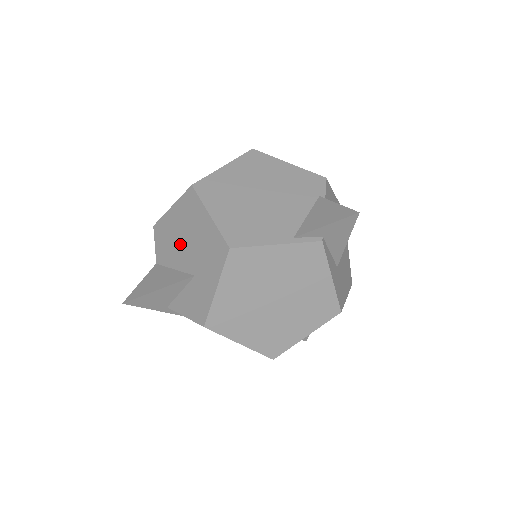
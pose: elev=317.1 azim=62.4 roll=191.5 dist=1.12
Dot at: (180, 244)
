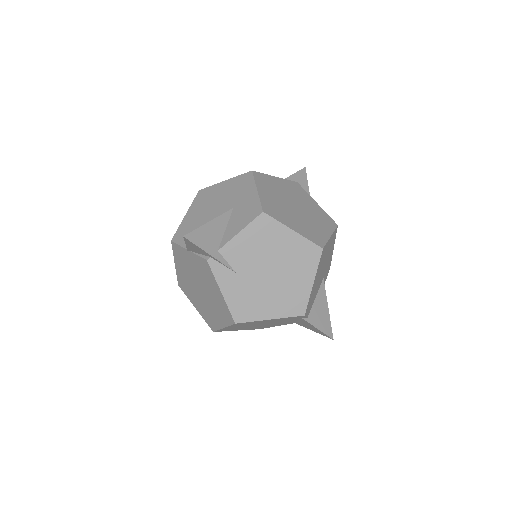
Dot at: (207, 215)
